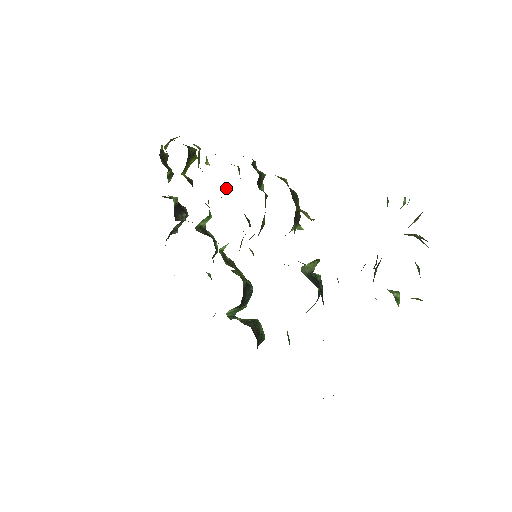
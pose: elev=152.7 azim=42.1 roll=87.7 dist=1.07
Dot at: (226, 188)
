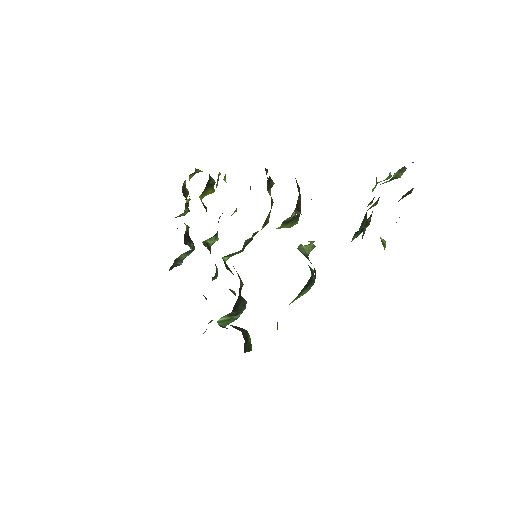
Dot at: (236, 208)
